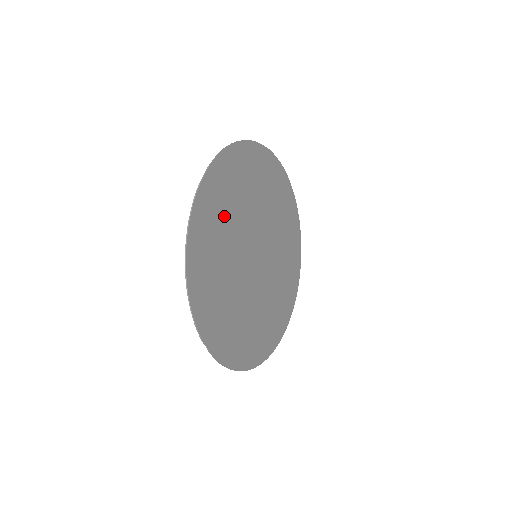
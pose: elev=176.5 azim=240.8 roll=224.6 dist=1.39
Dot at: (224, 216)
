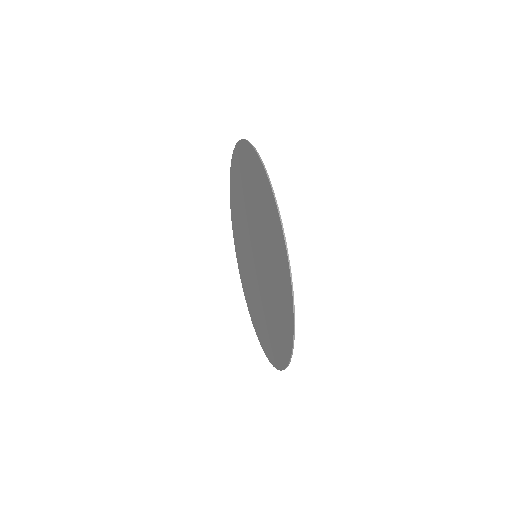
Dot at: (278, 305)
